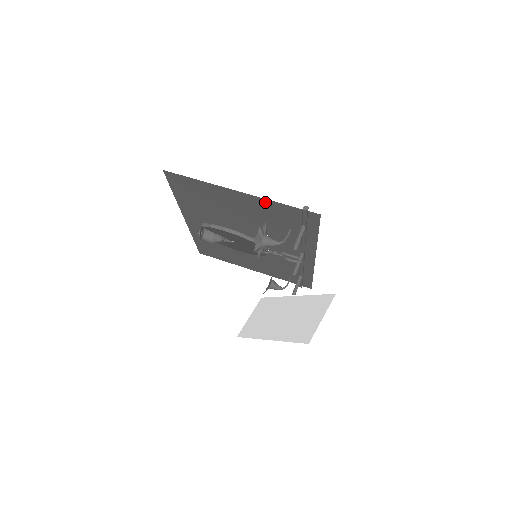
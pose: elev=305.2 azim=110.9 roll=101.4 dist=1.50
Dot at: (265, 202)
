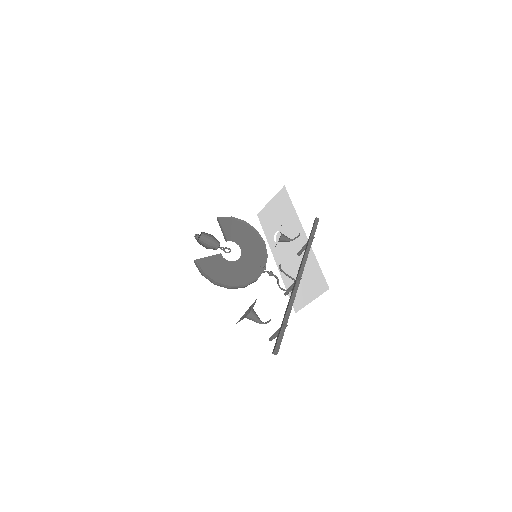
Dot at: occluded
